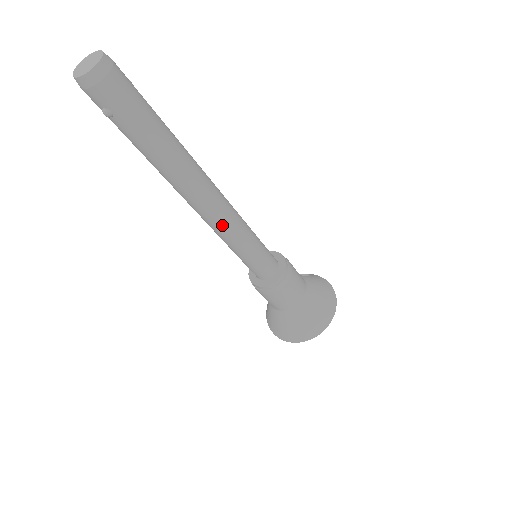
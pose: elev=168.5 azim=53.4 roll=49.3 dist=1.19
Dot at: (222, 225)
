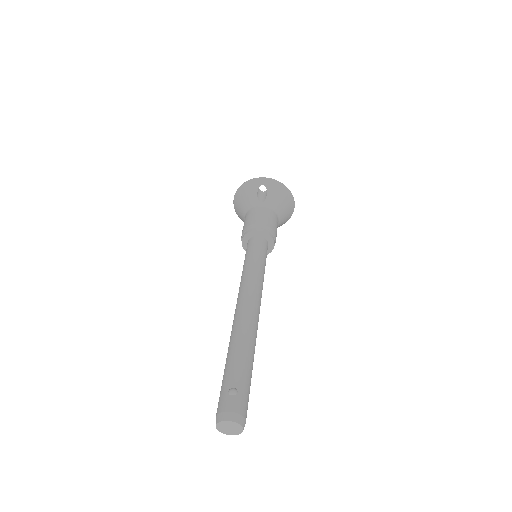
Dot at: occluded
